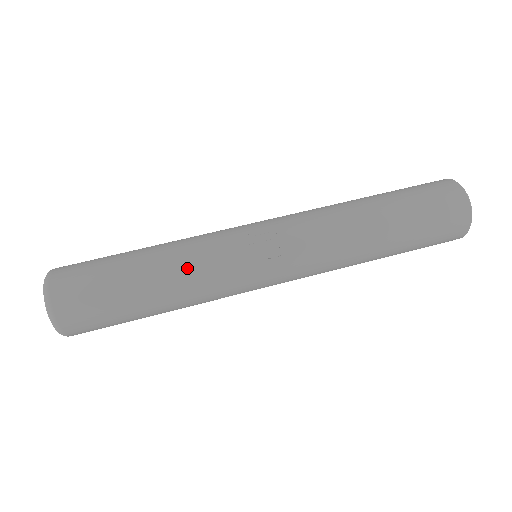
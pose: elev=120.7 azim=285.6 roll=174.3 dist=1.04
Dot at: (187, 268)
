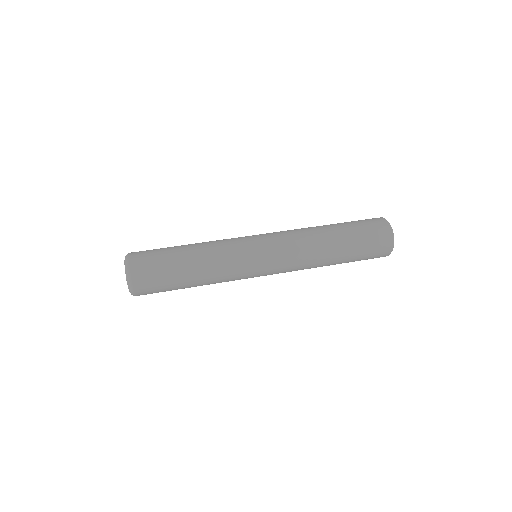
Dot at: (211, 244)
